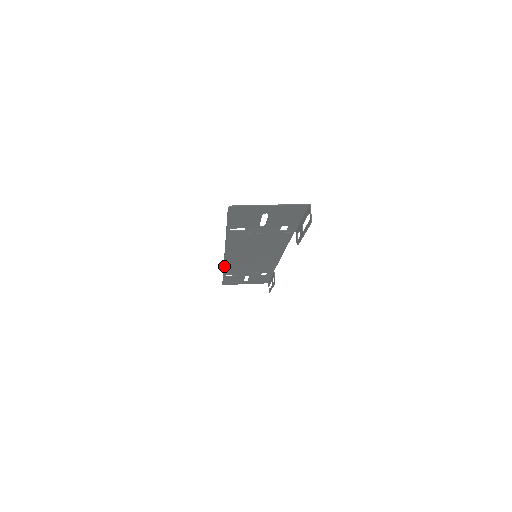
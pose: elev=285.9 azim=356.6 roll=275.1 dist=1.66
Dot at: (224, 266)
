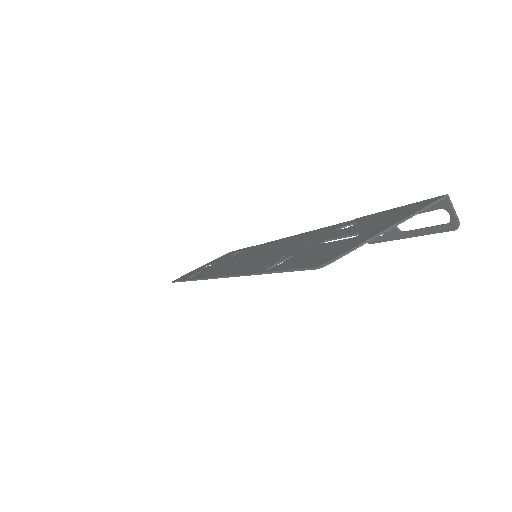
Dot at: occluded
